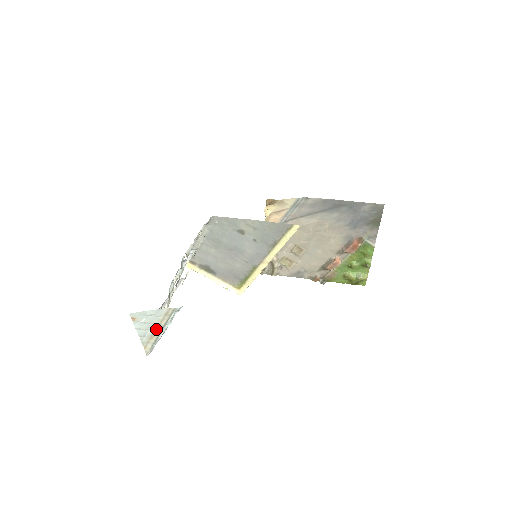
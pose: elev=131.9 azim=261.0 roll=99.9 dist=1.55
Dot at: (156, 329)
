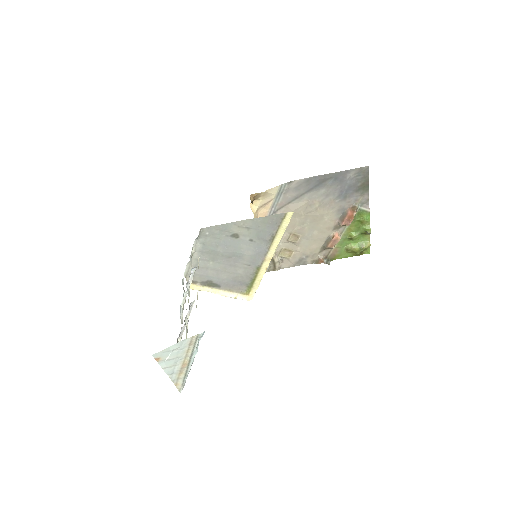
Dot at: (183, 362)
